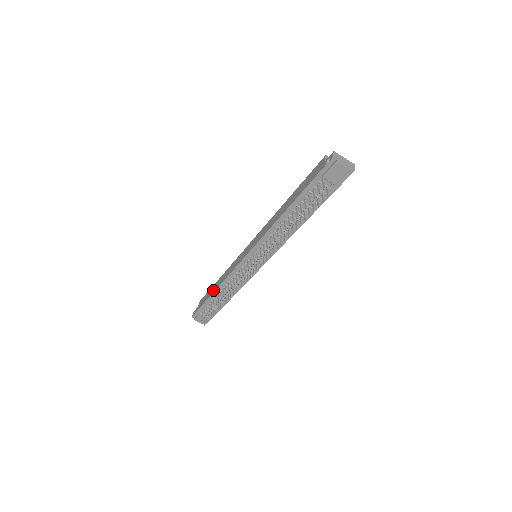
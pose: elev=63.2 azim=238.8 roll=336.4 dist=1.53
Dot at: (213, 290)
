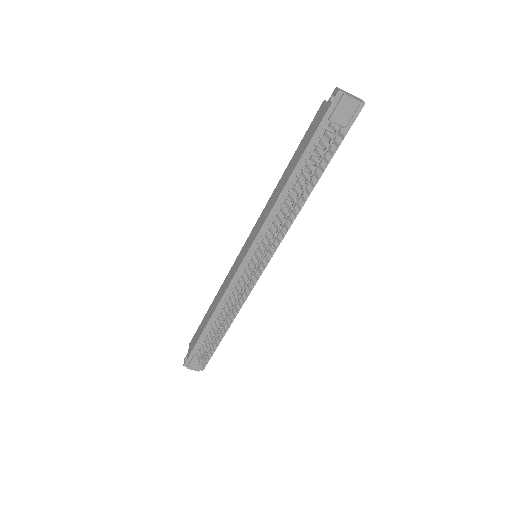
Dot at: (207, 319)
